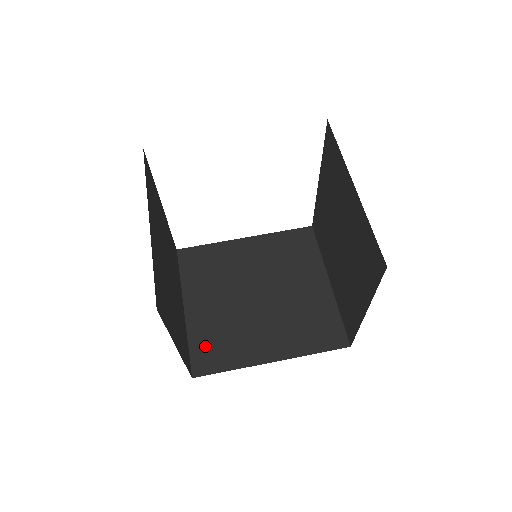
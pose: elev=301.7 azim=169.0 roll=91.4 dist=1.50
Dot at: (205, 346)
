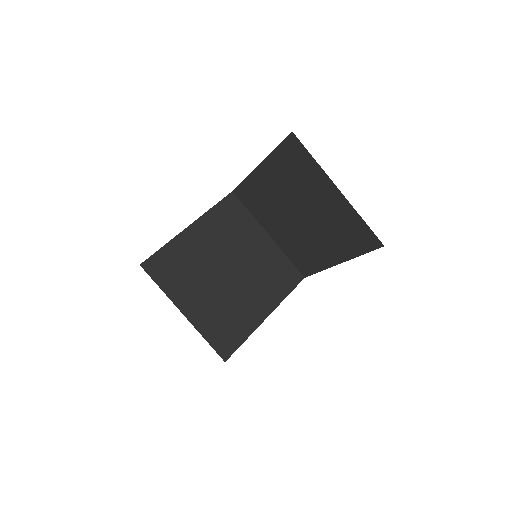
Dot at: (297, 258)
